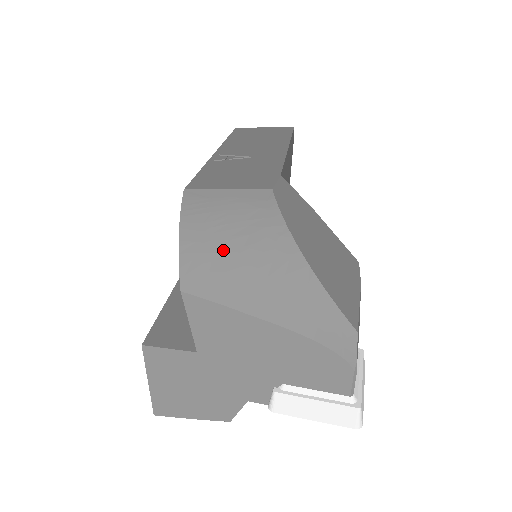
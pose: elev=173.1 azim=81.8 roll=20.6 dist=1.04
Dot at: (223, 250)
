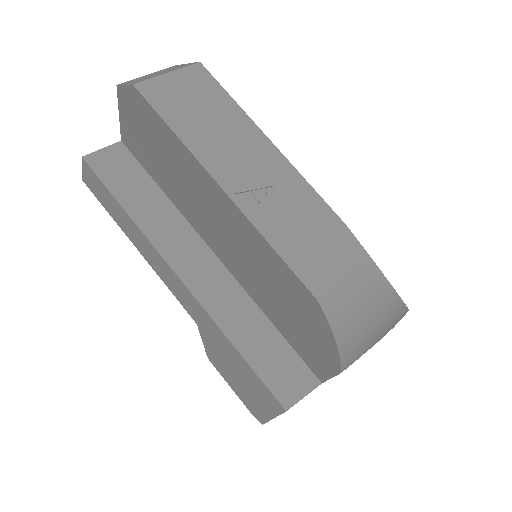
Dot at: (362, 328)
